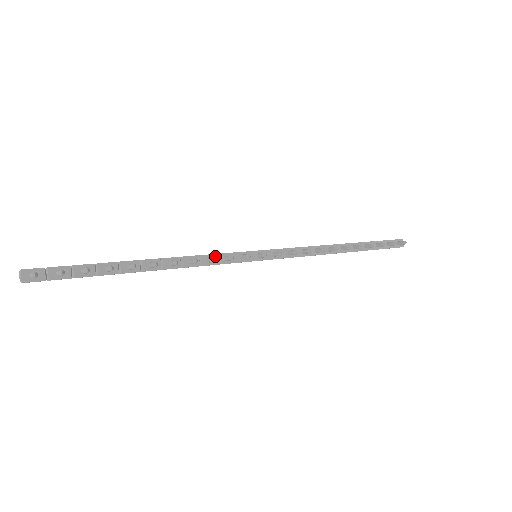
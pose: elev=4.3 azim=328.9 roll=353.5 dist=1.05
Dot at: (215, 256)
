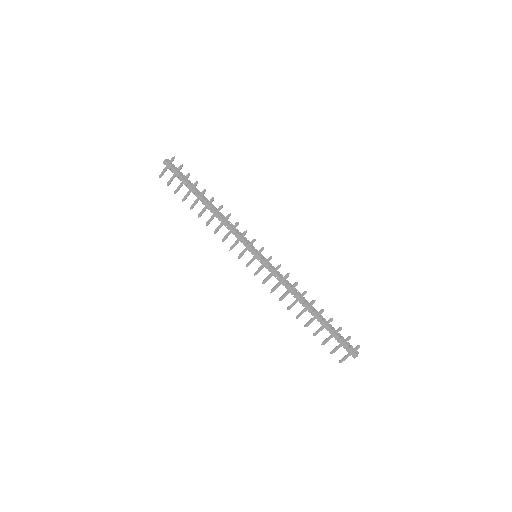
Dot at: (238, 230)
